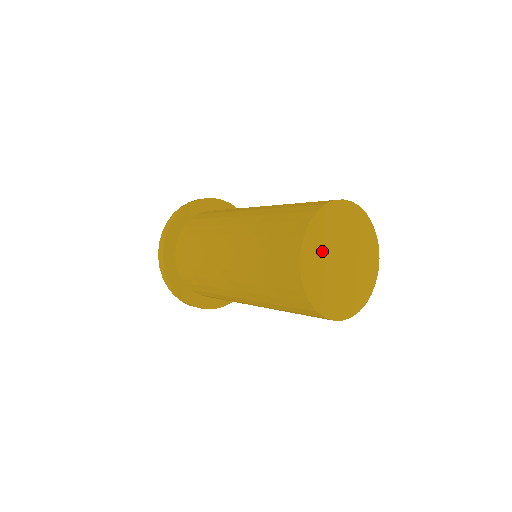
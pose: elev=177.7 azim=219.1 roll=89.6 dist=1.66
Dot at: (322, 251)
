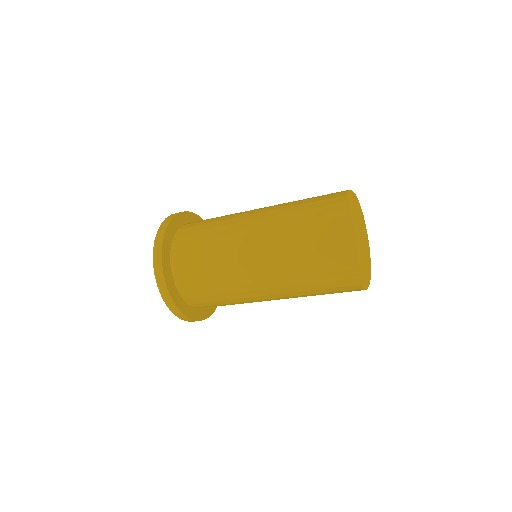
Dot at: (352, 228)
